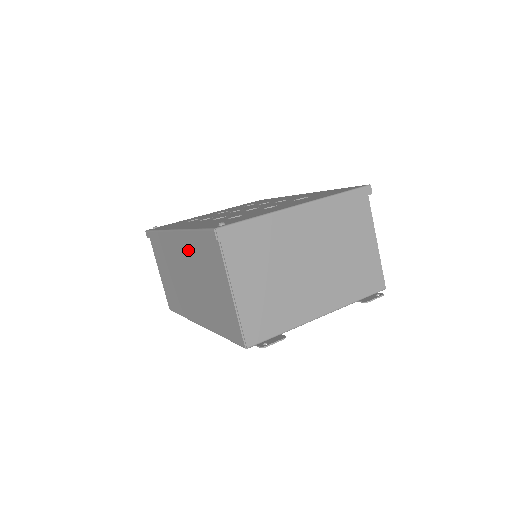
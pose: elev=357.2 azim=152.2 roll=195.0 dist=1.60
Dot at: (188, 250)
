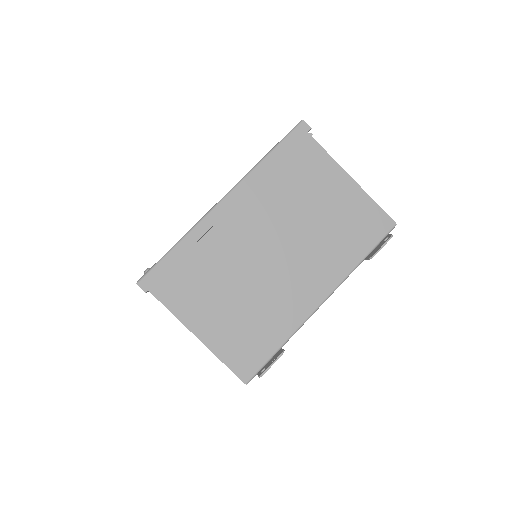
Dot at: occluded
